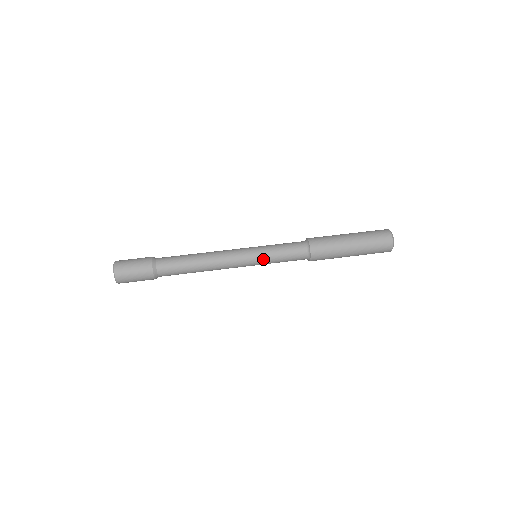
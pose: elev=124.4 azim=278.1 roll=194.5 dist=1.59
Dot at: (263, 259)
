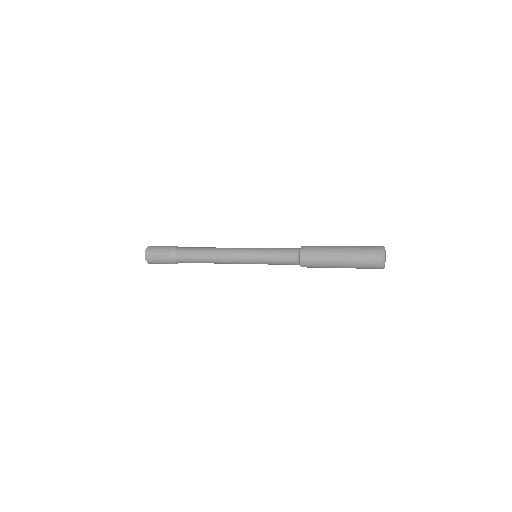
Dot at: (260, 248)
